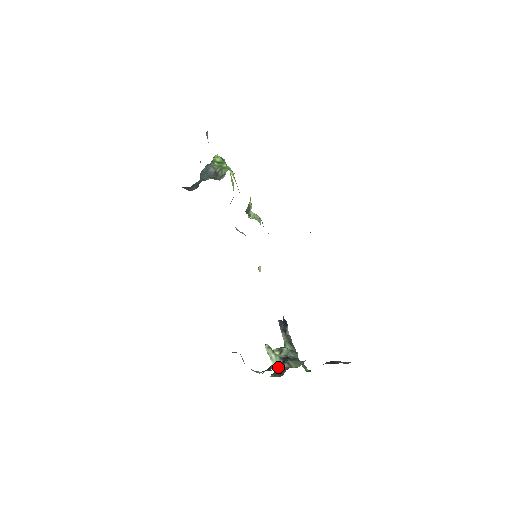
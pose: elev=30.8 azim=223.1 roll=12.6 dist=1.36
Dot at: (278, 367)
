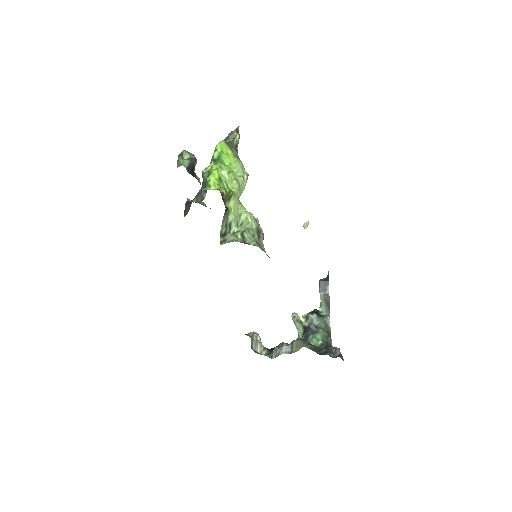
Dot at: (276, 352)
